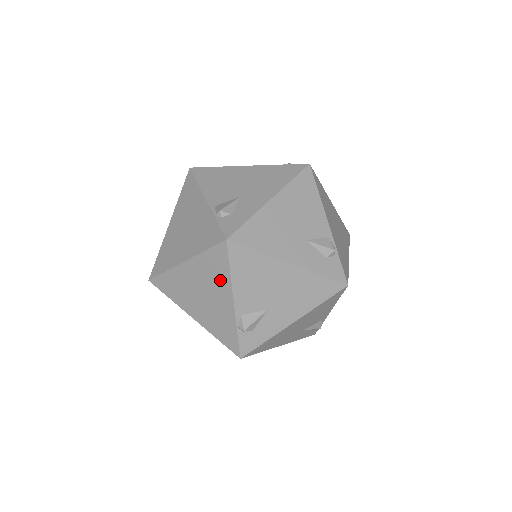
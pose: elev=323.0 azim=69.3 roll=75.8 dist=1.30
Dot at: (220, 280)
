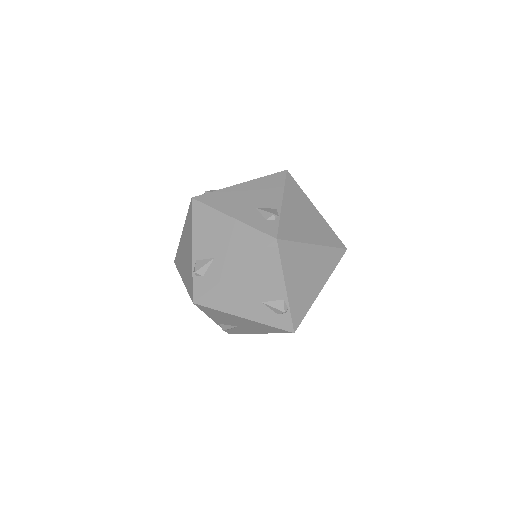
Dot at: occluded
